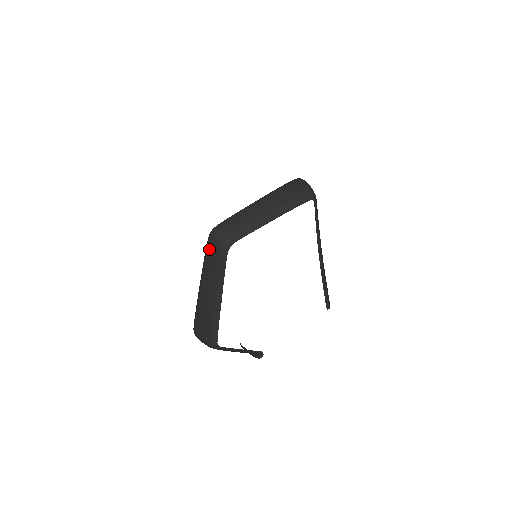
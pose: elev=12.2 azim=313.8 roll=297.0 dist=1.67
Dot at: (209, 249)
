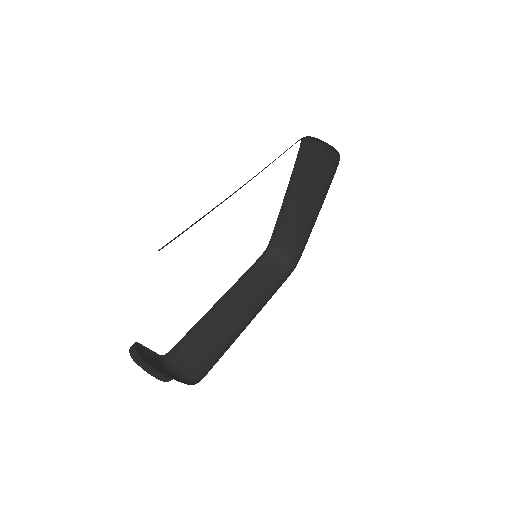
Dot at: (262, 272)
